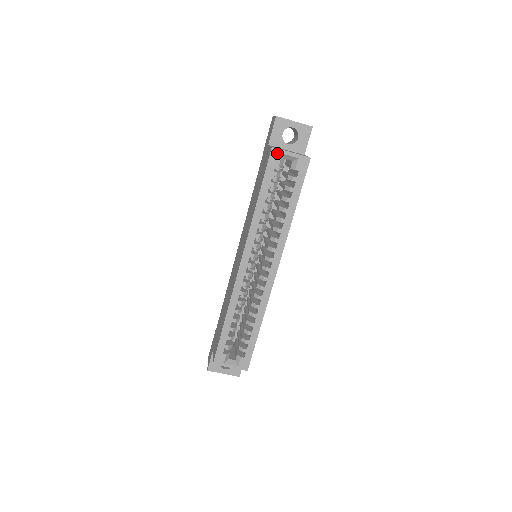
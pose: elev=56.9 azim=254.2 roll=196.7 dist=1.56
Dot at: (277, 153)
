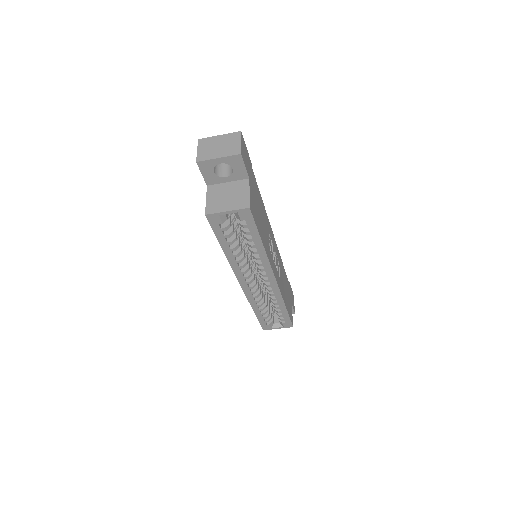
Dot at: (214, 217)
